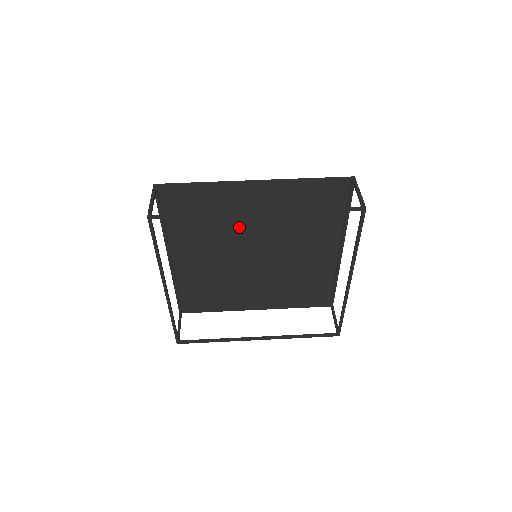
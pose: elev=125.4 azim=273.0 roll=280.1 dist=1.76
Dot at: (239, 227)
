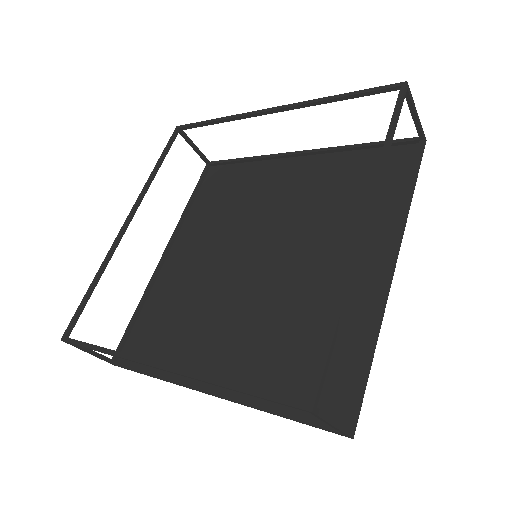
Dot at: (258, 214)
